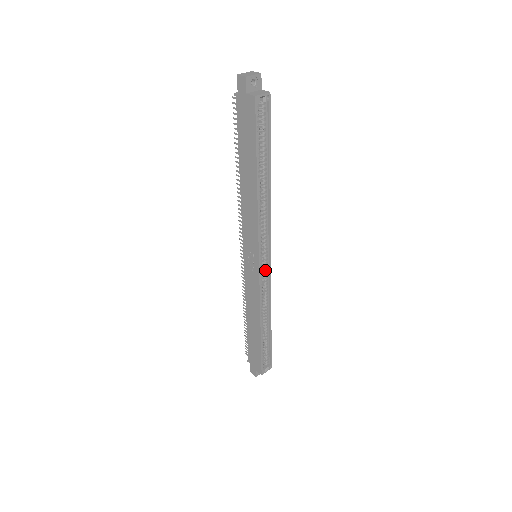
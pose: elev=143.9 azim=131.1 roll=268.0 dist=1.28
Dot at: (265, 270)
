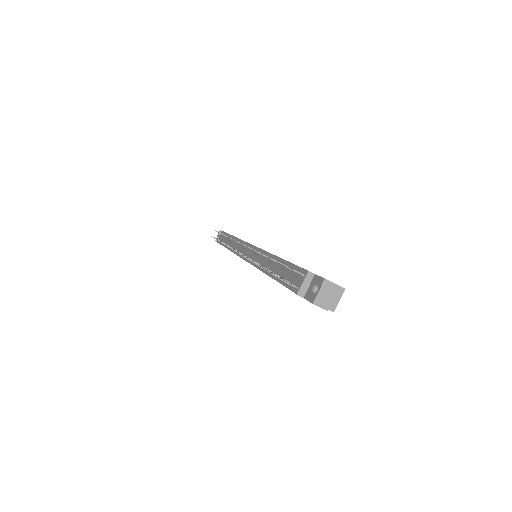
Dot at: occluded
